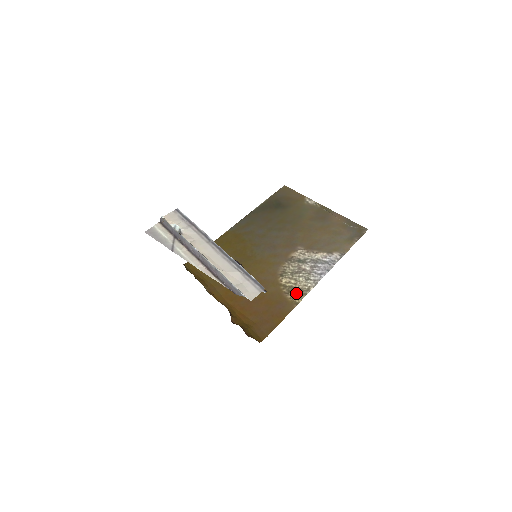
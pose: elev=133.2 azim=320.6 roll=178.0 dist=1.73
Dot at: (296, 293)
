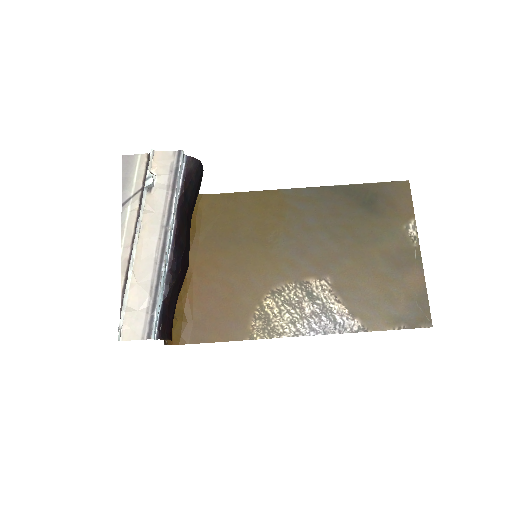
Dot at: (264, 326)
